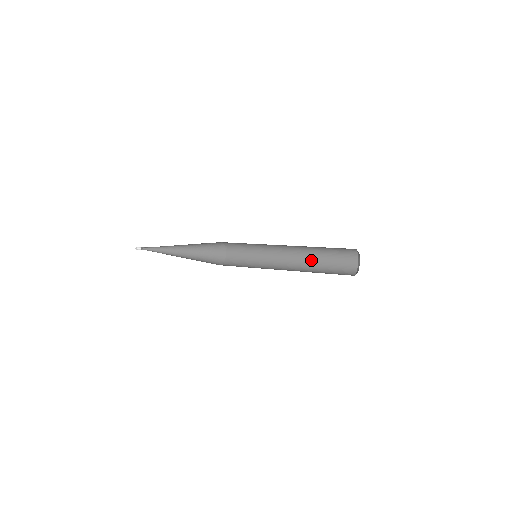
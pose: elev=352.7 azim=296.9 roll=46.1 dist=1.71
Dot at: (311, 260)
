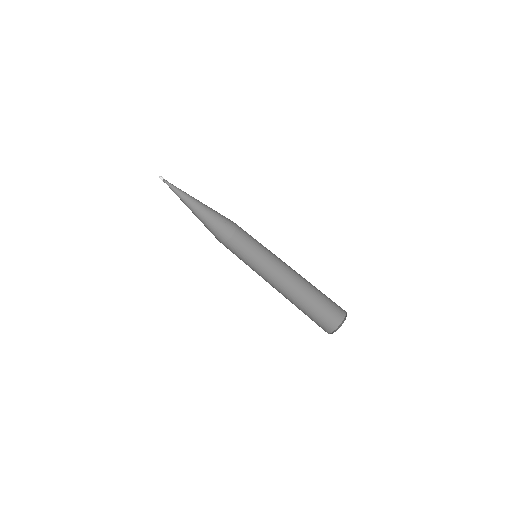
Dot at: (306, 284)
